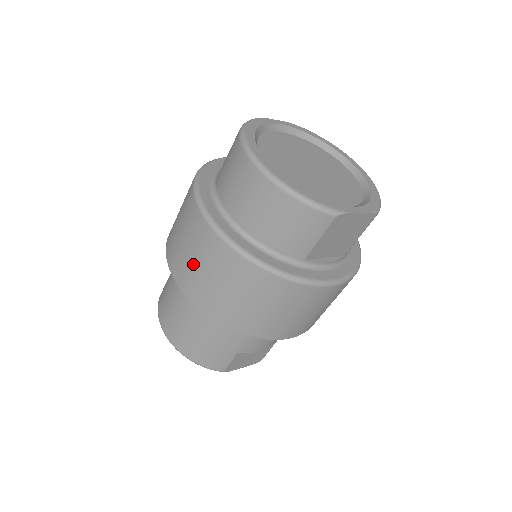
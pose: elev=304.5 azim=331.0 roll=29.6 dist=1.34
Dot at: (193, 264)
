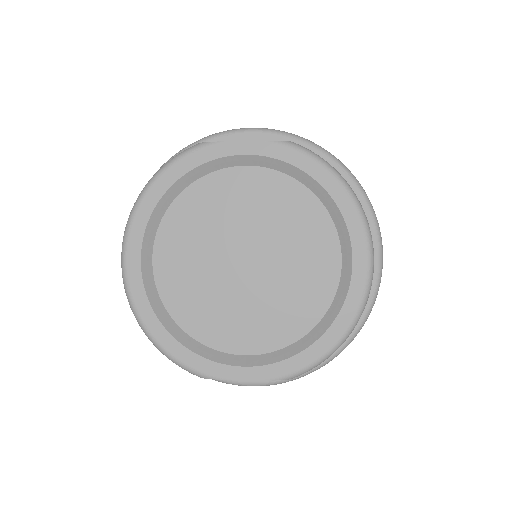
Dot at: occluded
